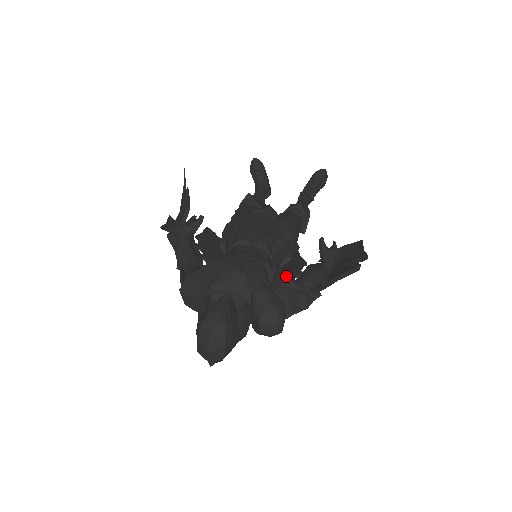
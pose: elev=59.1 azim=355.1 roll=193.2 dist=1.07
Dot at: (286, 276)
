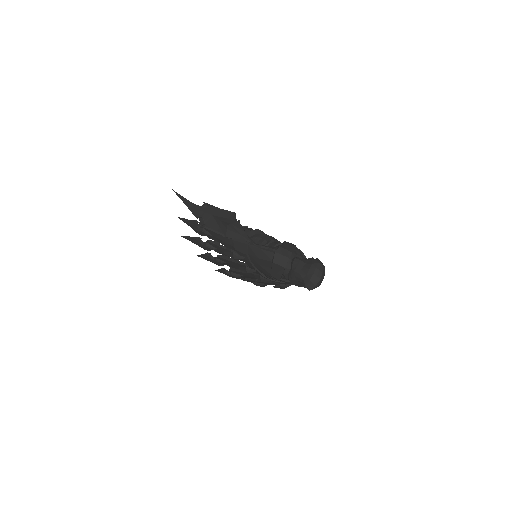
Dot at: occluded
